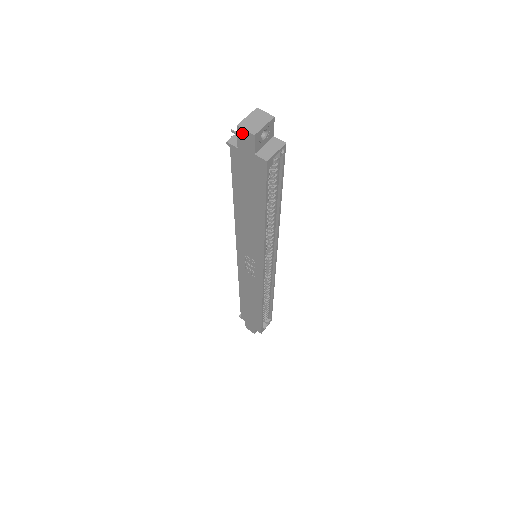
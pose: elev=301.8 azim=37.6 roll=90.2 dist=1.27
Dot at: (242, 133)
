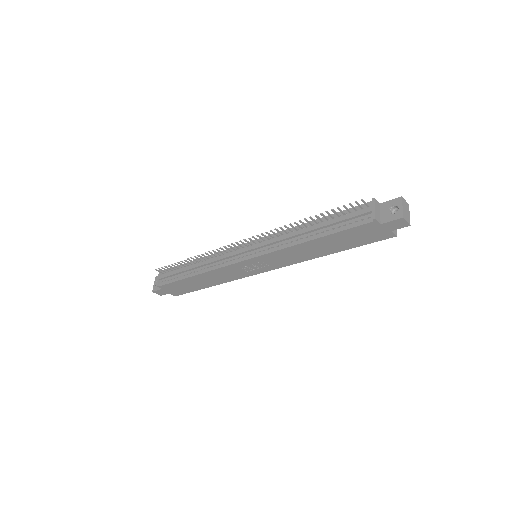
Dot at: (401, 221)
